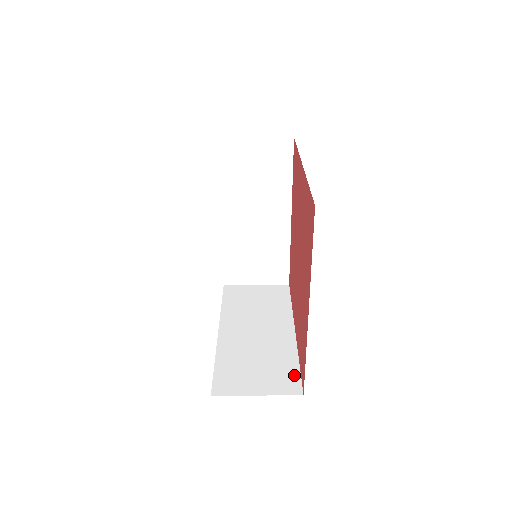
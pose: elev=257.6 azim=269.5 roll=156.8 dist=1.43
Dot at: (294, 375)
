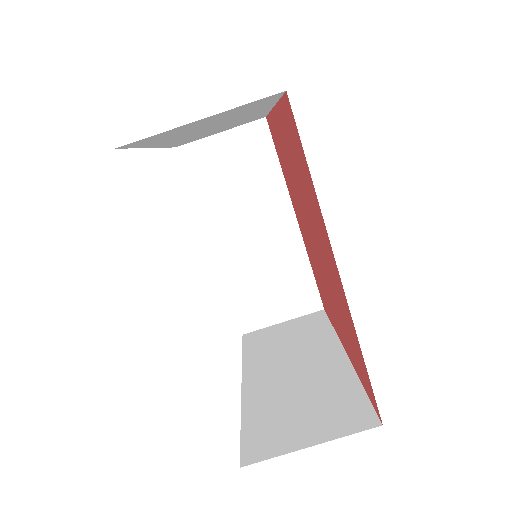
Dot at: (360, 403)
